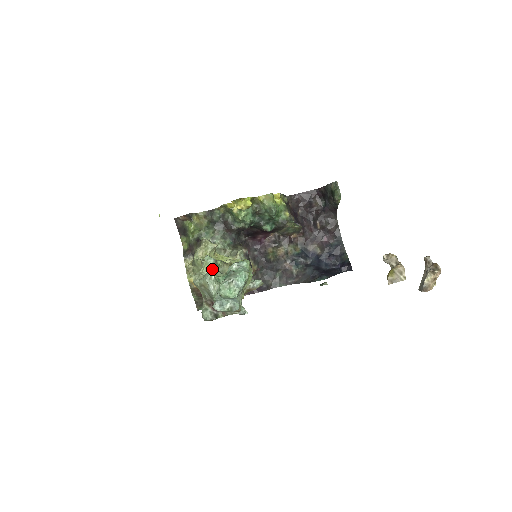
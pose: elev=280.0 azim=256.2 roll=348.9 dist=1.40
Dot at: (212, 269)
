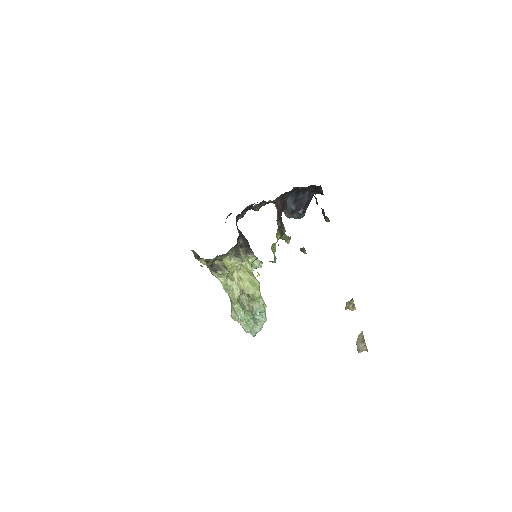
Dot at: occluded
